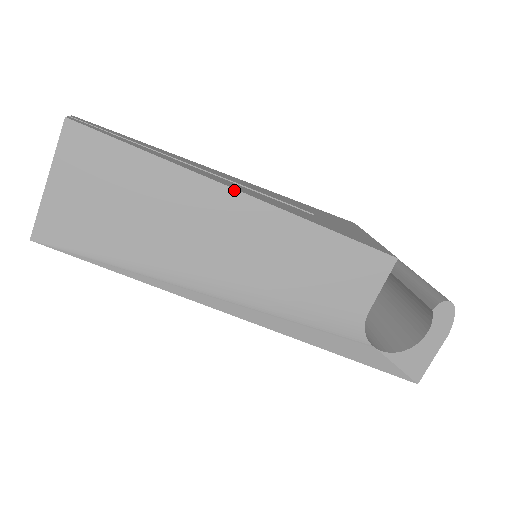
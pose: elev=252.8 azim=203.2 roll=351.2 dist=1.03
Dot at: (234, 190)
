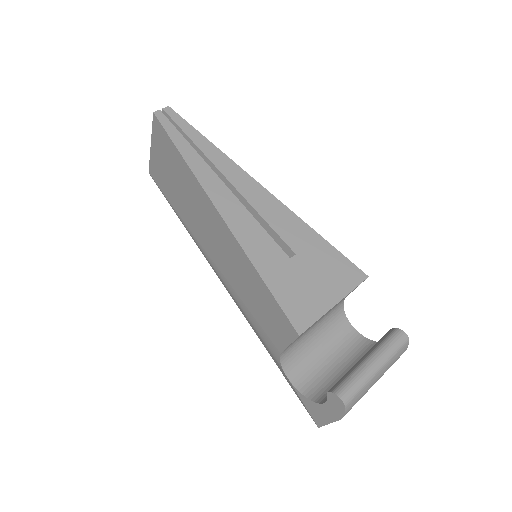
Dot at: (217, 211)
